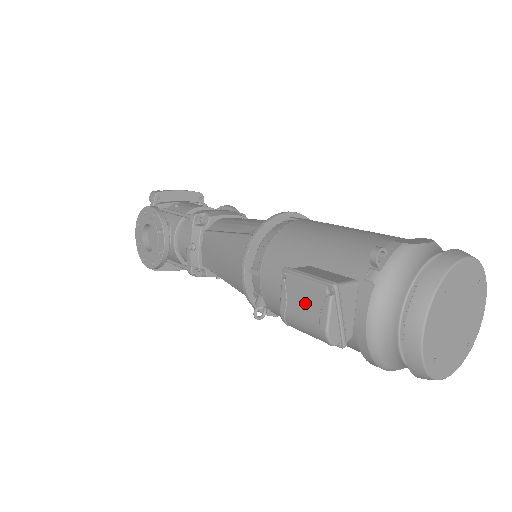
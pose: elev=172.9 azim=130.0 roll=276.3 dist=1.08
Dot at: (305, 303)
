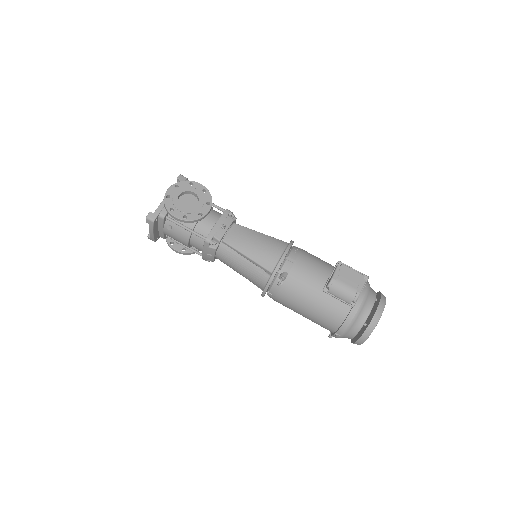
Dot at: (351, 279)
